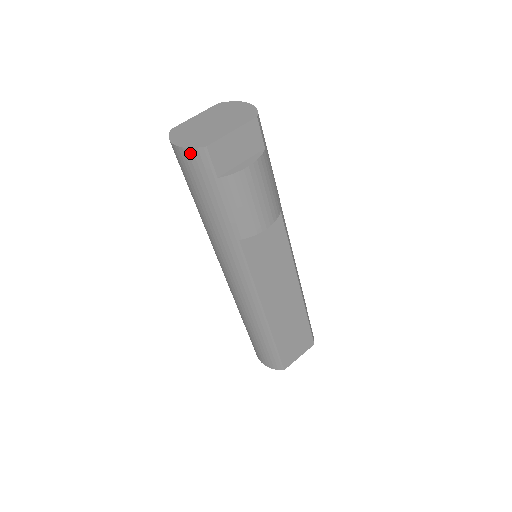
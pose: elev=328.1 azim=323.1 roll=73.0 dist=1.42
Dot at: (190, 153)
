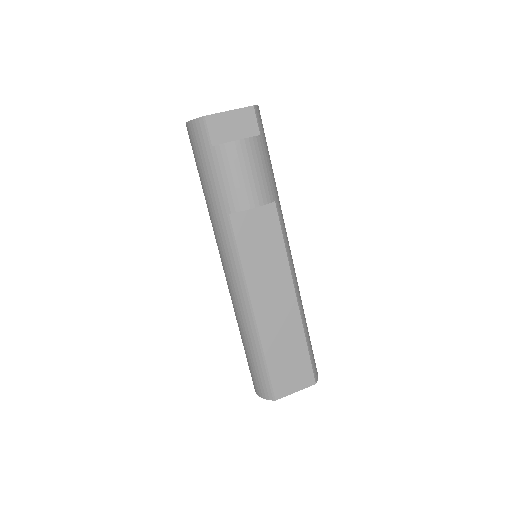
Dot at: (194, 124)
